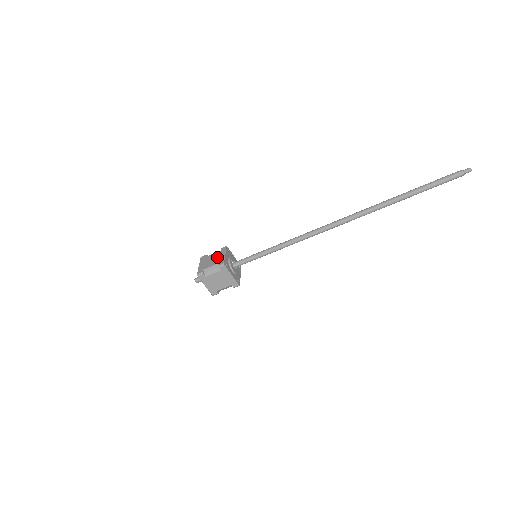
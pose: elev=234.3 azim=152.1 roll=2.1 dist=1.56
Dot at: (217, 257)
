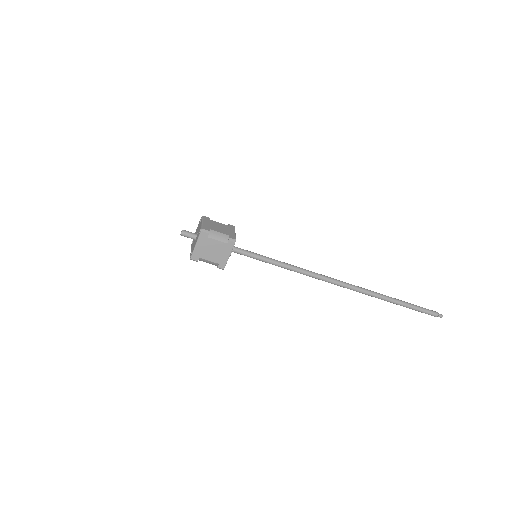
Dot at: (226, 229)
